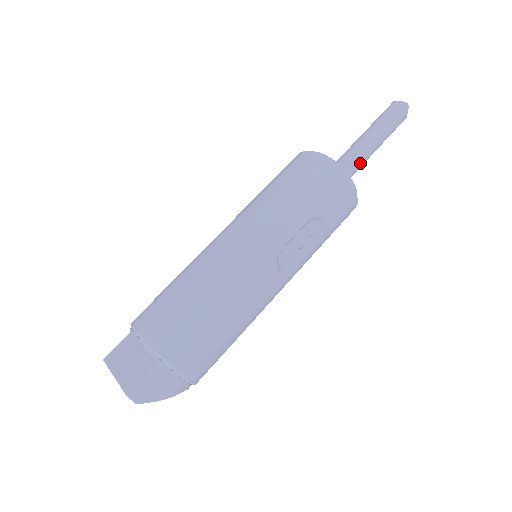
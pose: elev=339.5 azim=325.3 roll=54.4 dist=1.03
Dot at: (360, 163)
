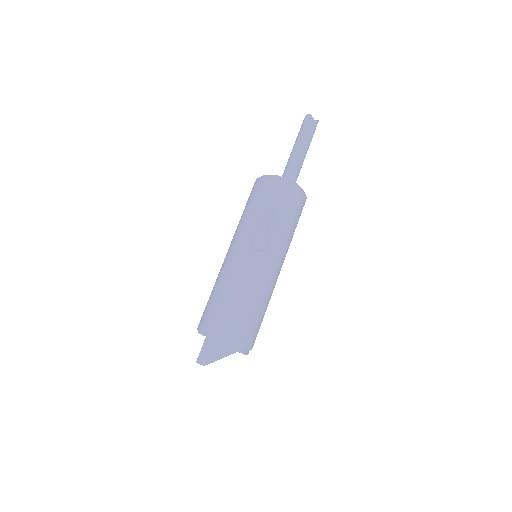
Dot at: (295, 165)
